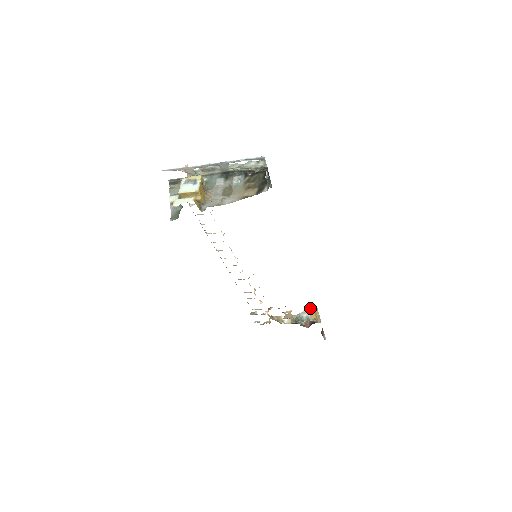
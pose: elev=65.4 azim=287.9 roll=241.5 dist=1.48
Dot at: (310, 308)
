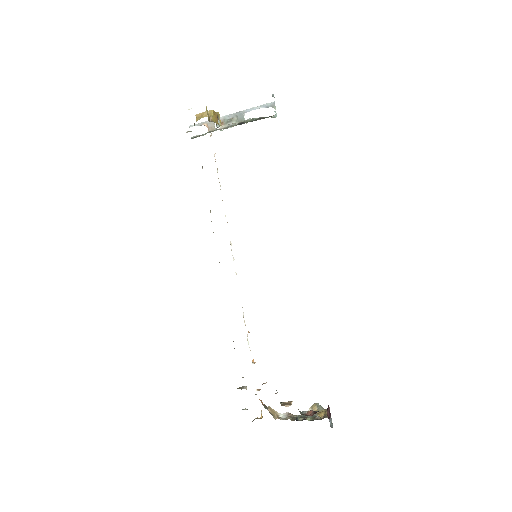
Dot at: (318, 404)
